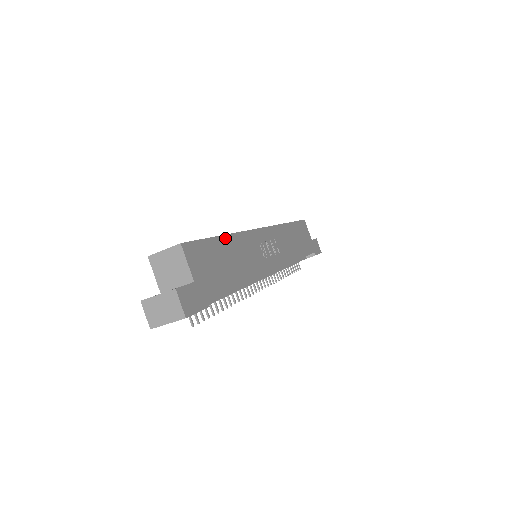
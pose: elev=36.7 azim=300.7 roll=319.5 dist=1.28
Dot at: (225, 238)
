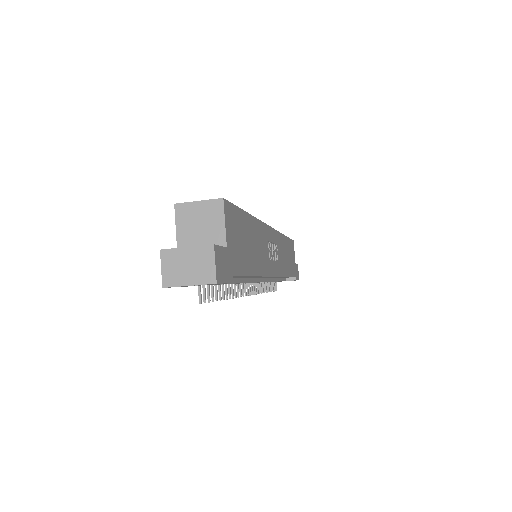
Dot at: (250, 218)
